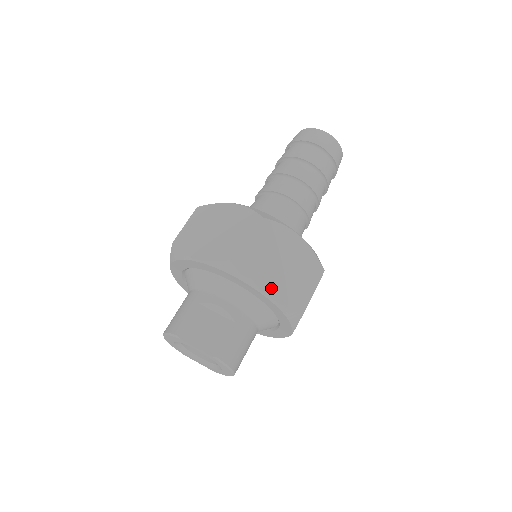
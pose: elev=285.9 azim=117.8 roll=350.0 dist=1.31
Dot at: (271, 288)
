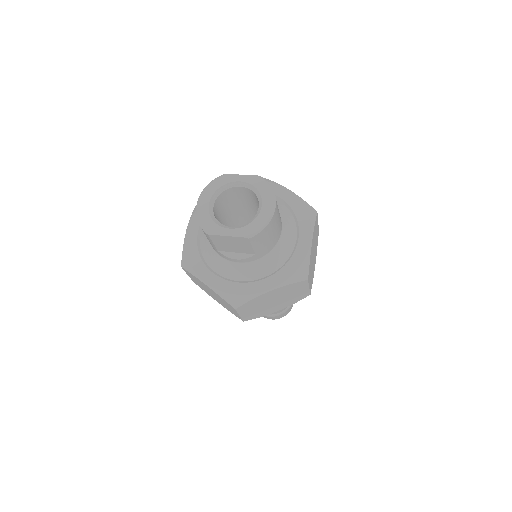
Dot at: occluded
